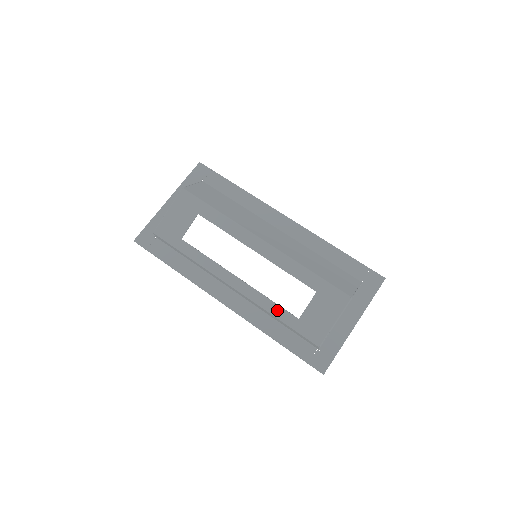
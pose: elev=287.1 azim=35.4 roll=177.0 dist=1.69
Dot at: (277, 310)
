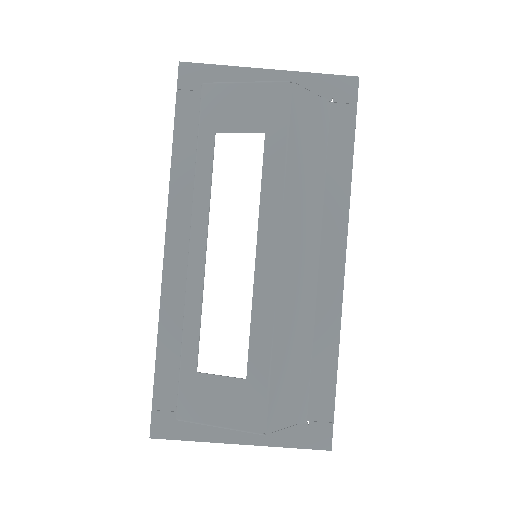
Dot at: (192, 335)
